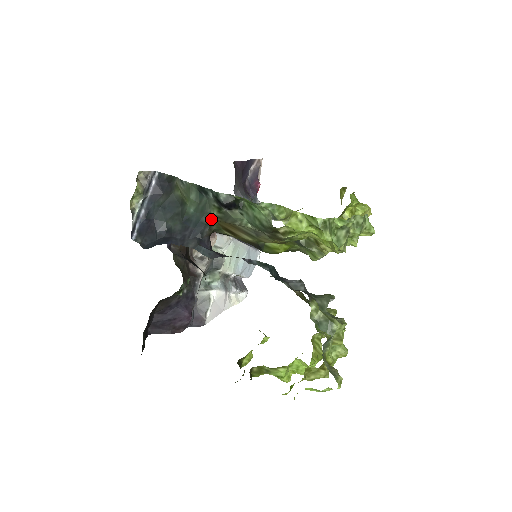
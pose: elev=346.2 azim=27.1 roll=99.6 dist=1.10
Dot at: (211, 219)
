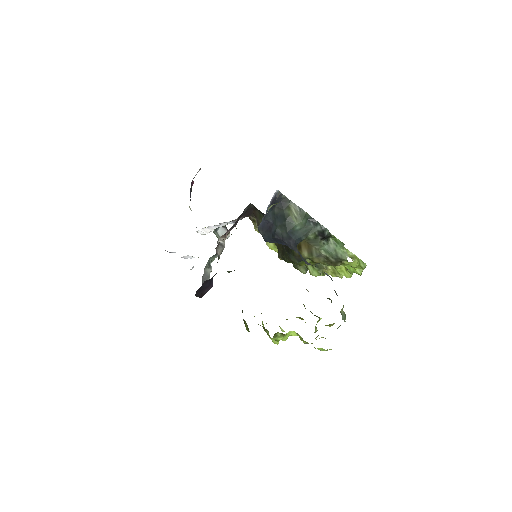
Dot at: (305, 238)
